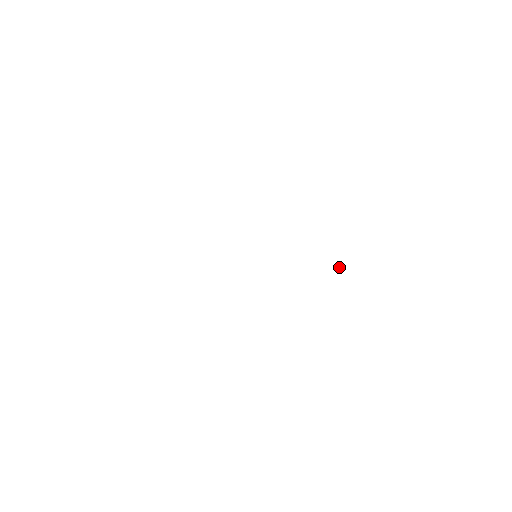
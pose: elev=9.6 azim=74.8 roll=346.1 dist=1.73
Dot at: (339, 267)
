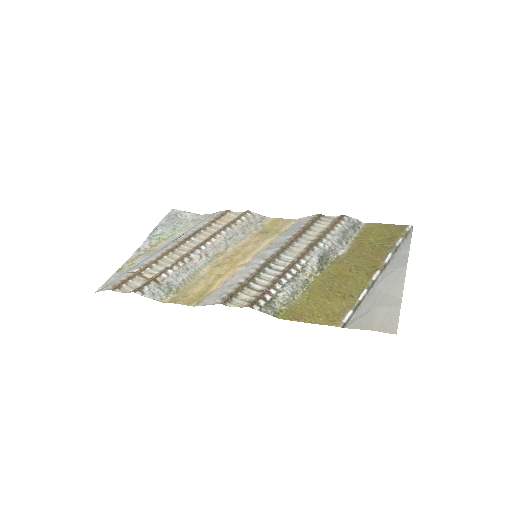
Dot at: (386, 258)
